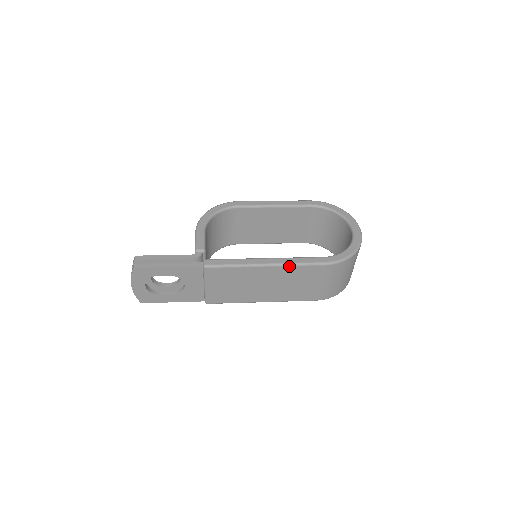
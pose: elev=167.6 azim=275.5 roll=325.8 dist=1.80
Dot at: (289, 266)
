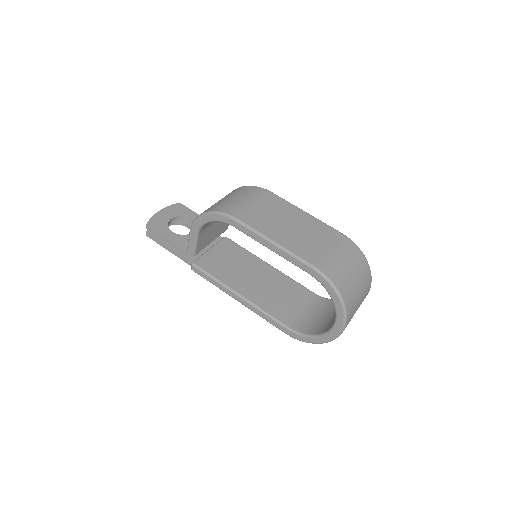
Dot at: (255, 312)
